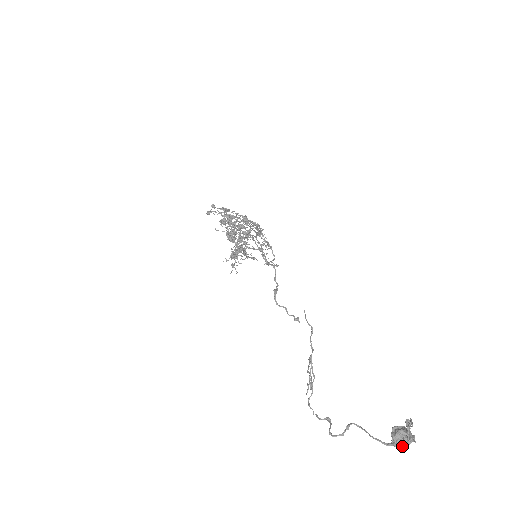
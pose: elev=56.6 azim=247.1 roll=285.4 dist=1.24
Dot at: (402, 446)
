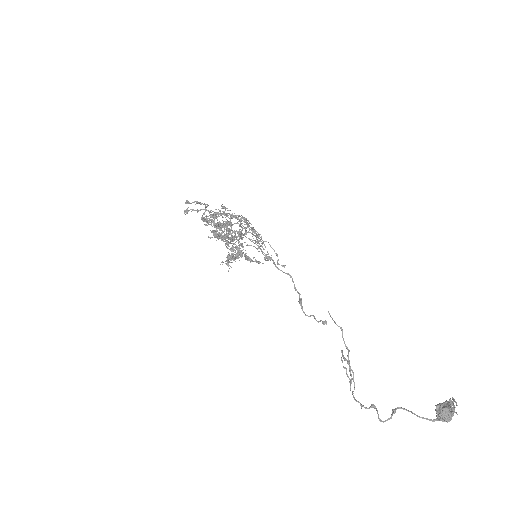
Dot at: (447, 420)
